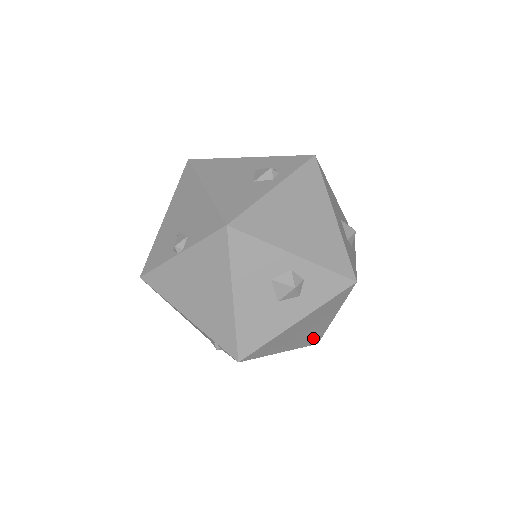
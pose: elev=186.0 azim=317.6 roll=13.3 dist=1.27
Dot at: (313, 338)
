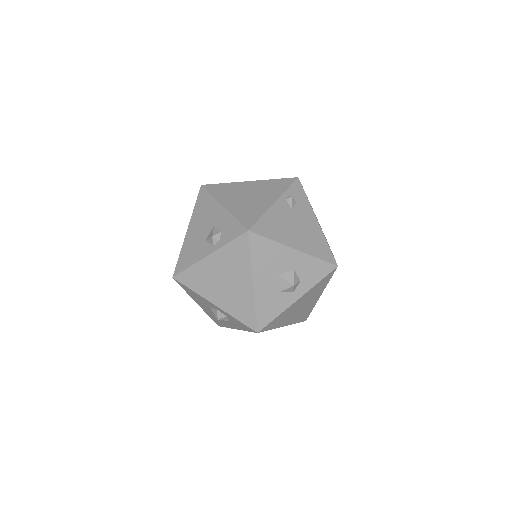
Dot at: occluded
